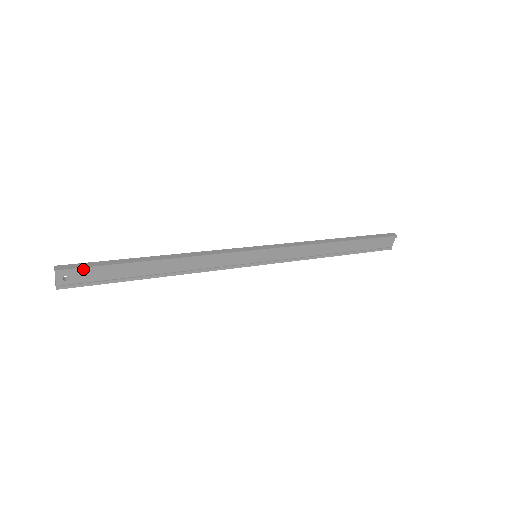
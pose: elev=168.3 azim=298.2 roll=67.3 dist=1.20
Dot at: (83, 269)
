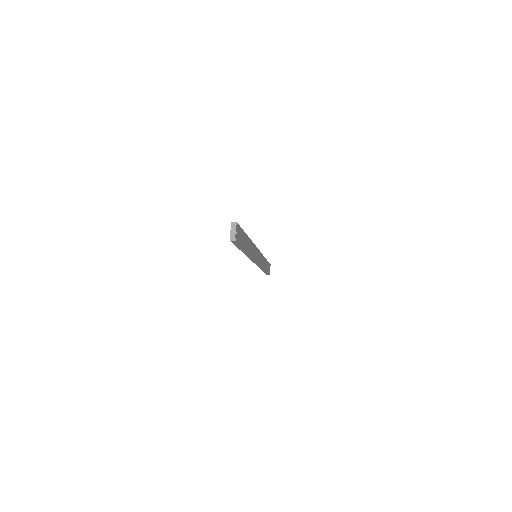
Dot at: (240, 228)
